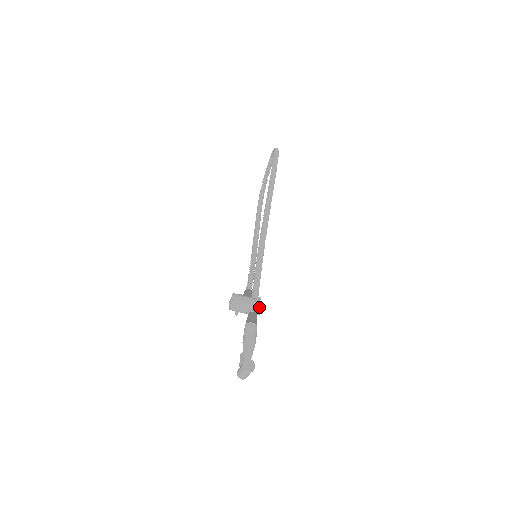
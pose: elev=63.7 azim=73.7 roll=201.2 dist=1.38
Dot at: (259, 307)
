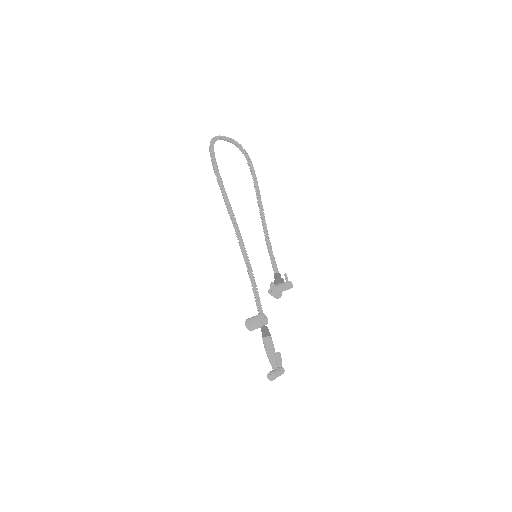
Dot at: (286, 286)
